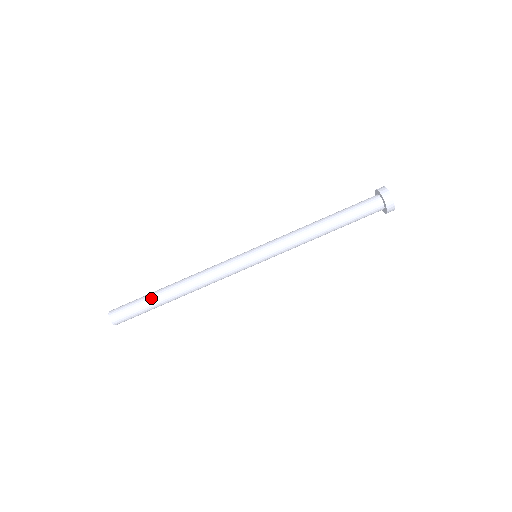
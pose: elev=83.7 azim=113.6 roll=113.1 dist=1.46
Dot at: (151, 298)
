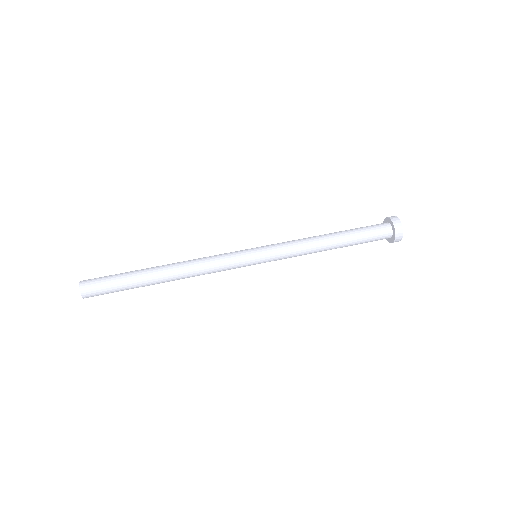
Dot at: (133, 271)
